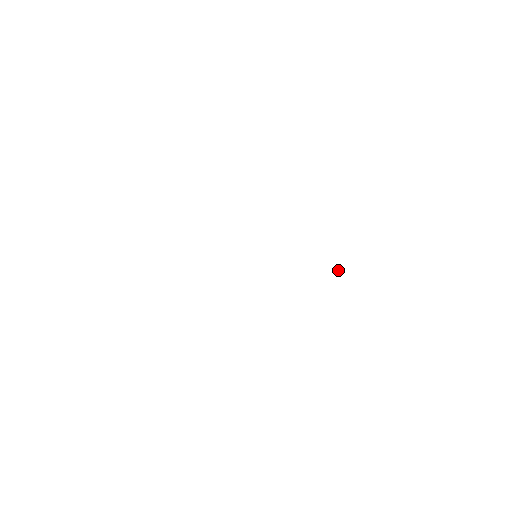
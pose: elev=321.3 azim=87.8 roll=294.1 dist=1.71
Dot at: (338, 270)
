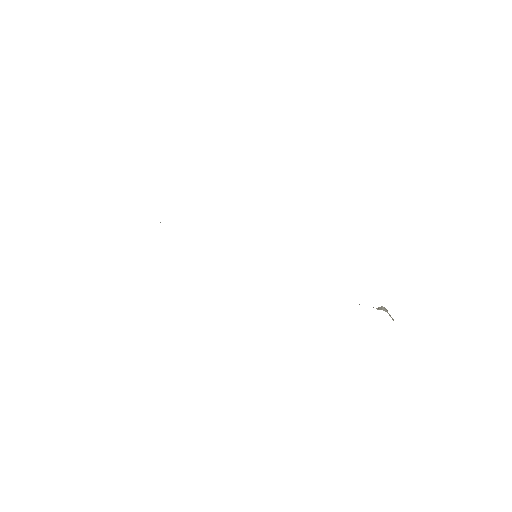
Dot at: (380, 308)
